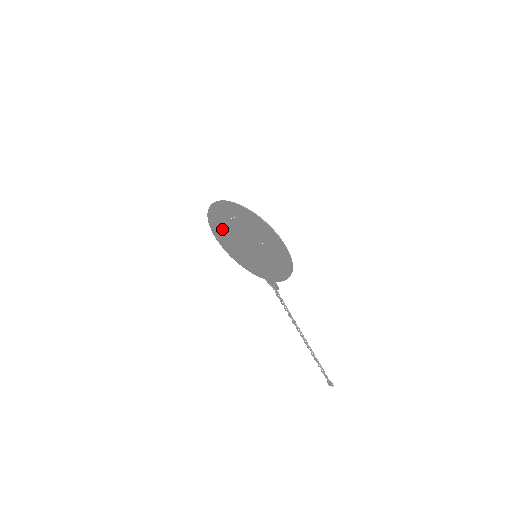
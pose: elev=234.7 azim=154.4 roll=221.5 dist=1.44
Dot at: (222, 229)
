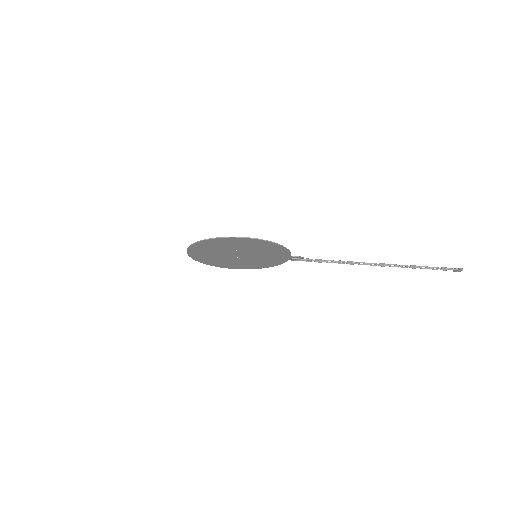
Dot at: (222, 263)
